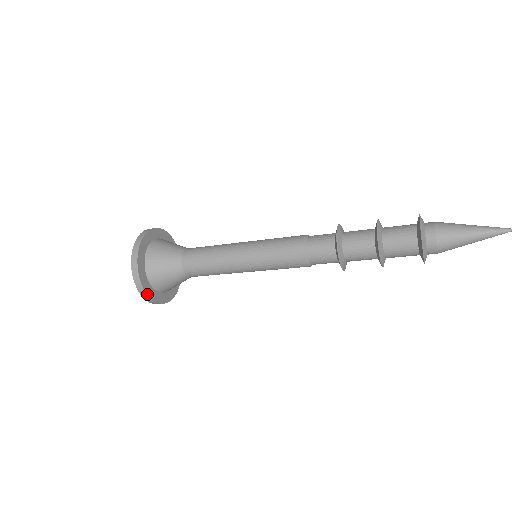
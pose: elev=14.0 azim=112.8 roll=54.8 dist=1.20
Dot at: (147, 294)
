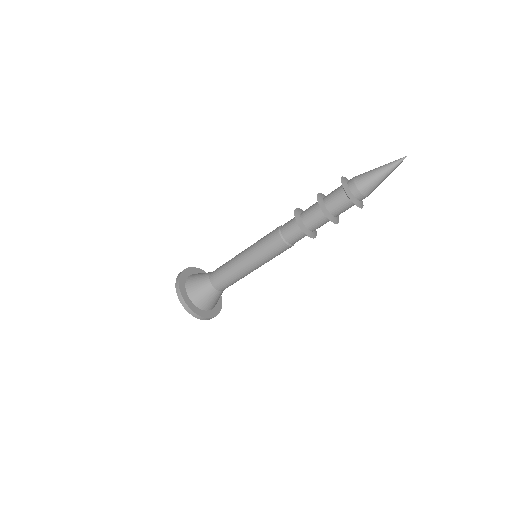
Dot at: (187, 305)
